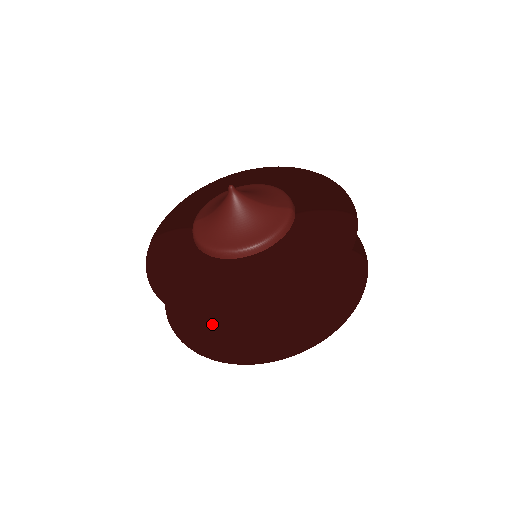
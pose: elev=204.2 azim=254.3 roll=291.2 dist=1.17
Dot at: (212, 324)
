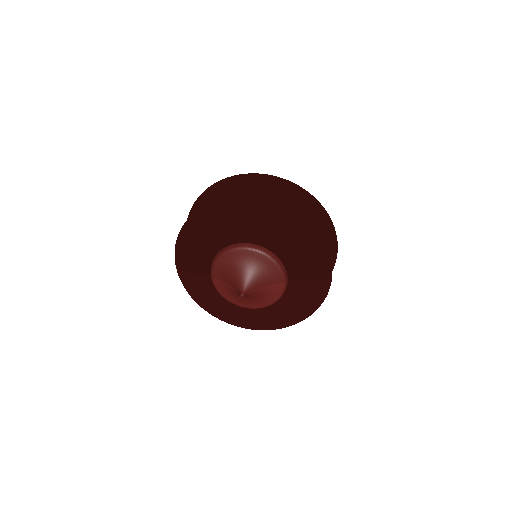
Dot at: occluded
